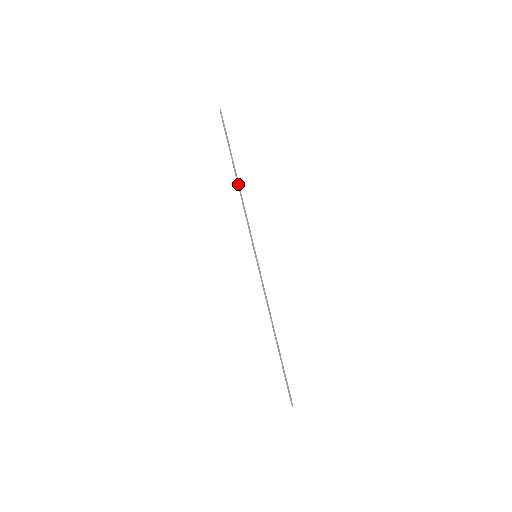
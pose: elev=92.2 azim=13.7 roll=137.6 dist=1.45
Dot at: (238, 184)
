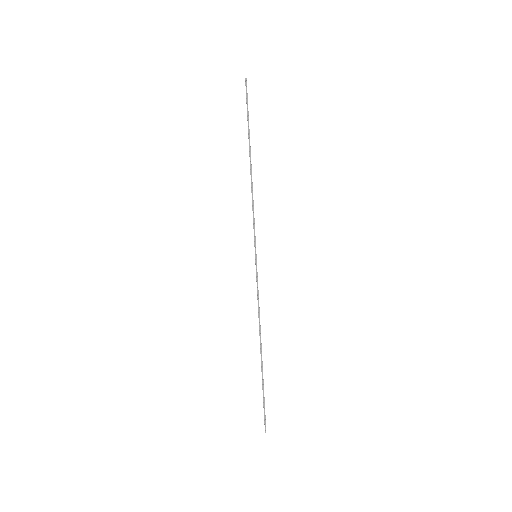
Dot at: occluded
